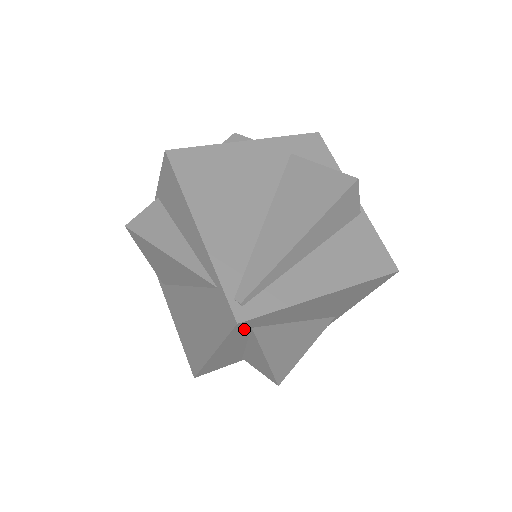
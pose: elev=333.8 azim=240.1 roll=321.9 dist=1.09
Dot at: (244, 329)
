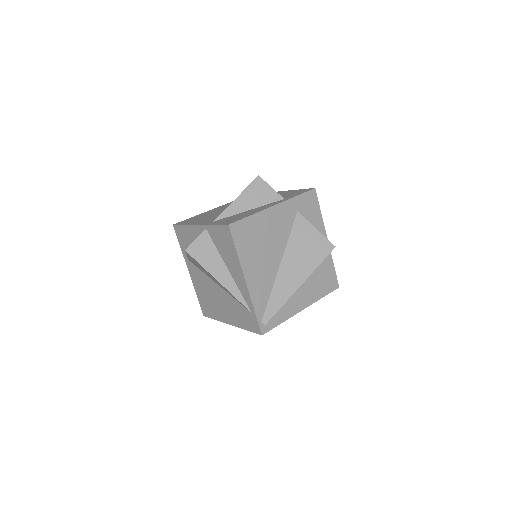
Dot at: occluded
